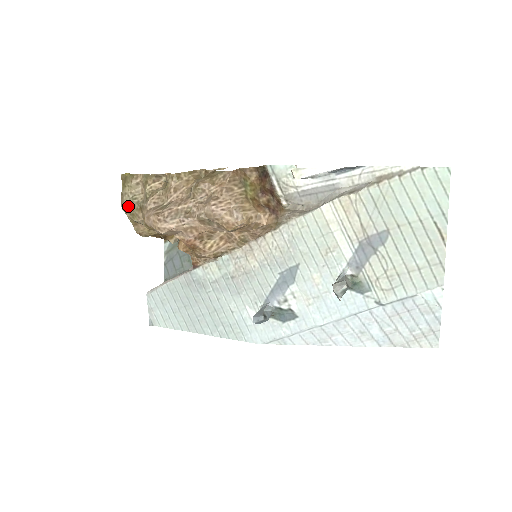
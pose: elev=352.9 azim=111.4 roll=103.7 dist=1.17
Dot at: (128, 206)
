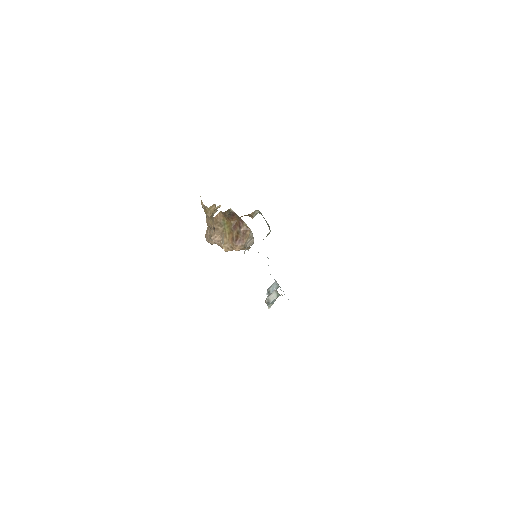
Dot at: occluded
